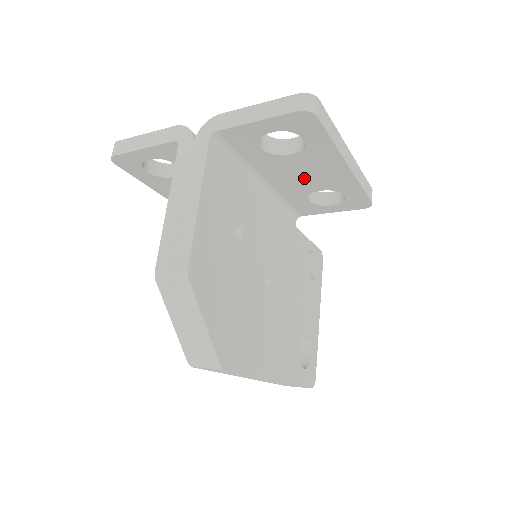
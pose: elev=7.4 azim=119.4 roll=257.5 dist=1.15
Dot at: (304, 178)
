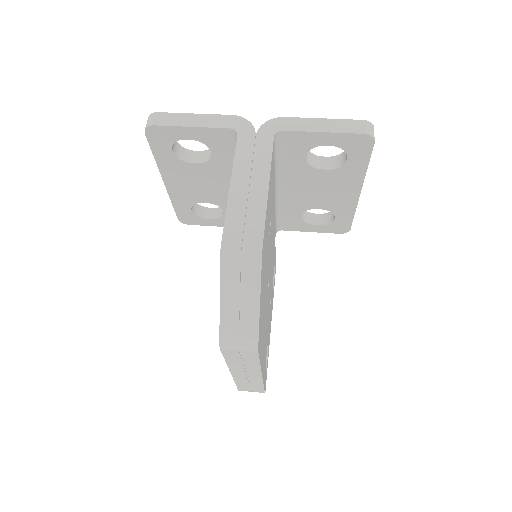
Dot at: (316, 194)
